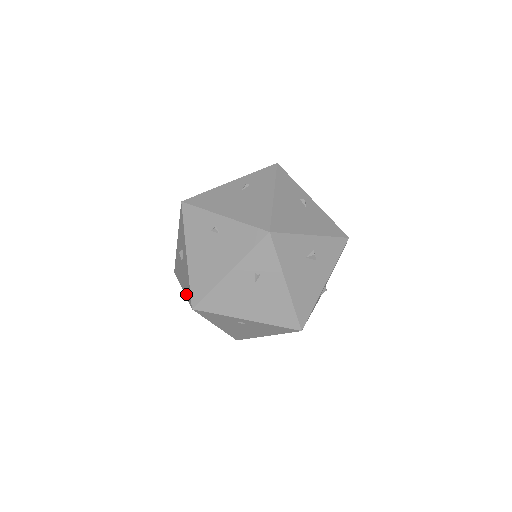
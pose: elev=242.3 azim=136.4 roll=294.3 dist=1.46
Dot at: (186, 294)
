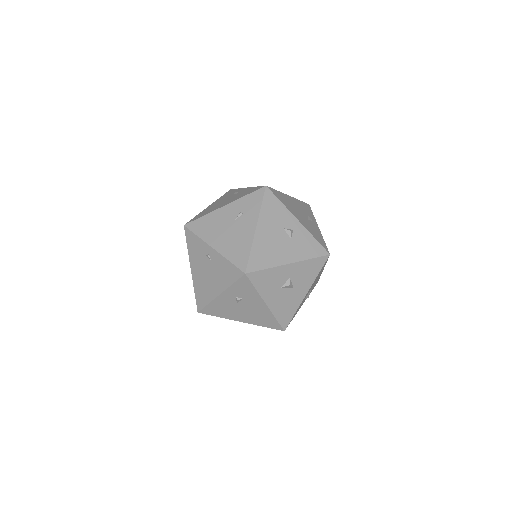
Dot at: occluded
